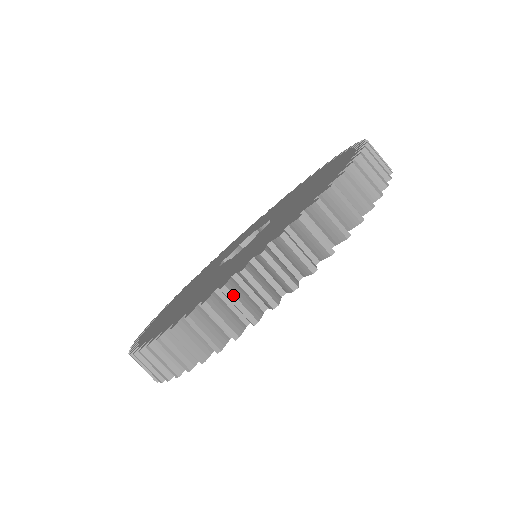
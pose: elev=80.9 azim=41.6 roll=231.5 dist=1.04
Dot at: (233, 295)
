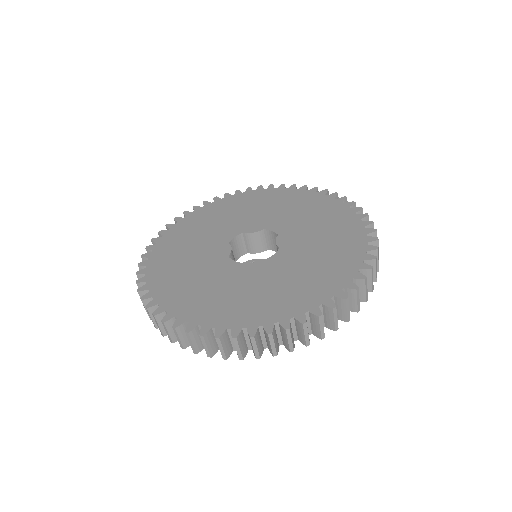
Dot at: occluded
